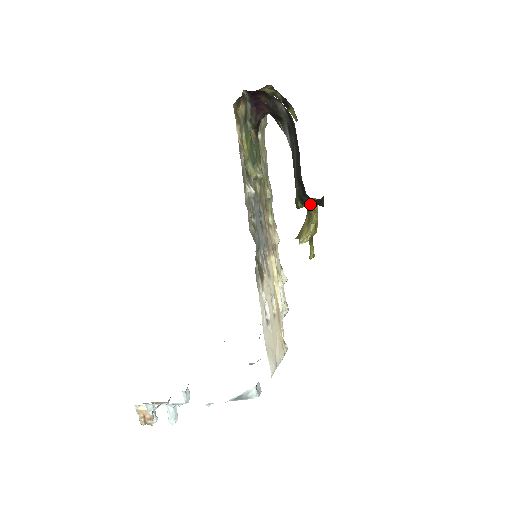
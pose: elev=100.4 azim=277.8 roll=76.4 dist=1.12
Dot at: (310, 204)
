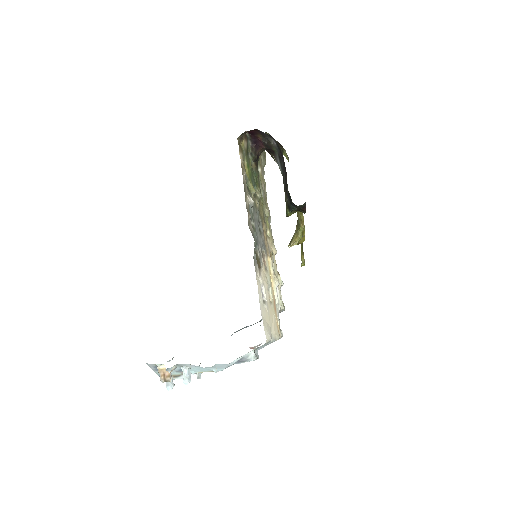
Dot at: (298, 216)
